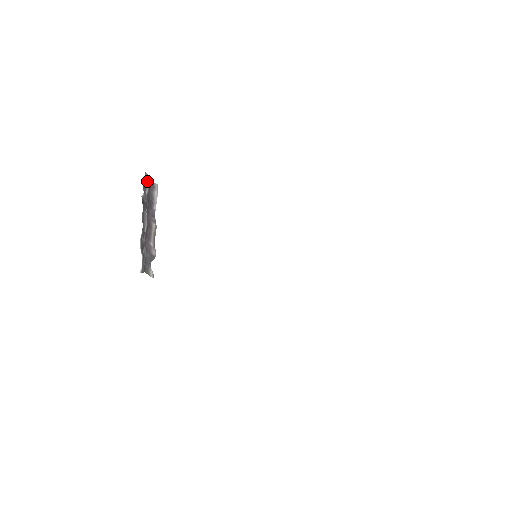
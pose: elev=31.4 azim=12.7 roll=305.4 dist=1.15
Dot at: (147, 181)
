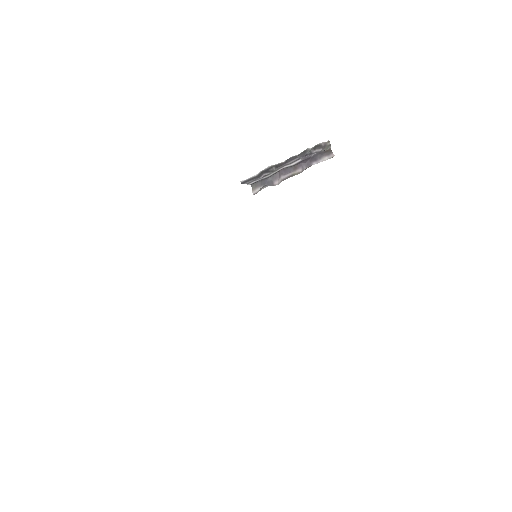
Dot at: (323, 146)
